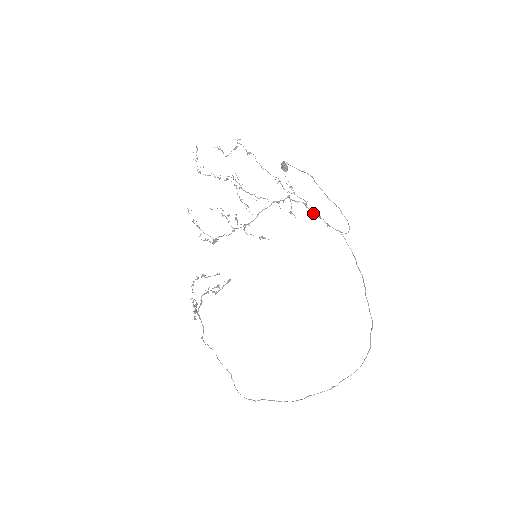
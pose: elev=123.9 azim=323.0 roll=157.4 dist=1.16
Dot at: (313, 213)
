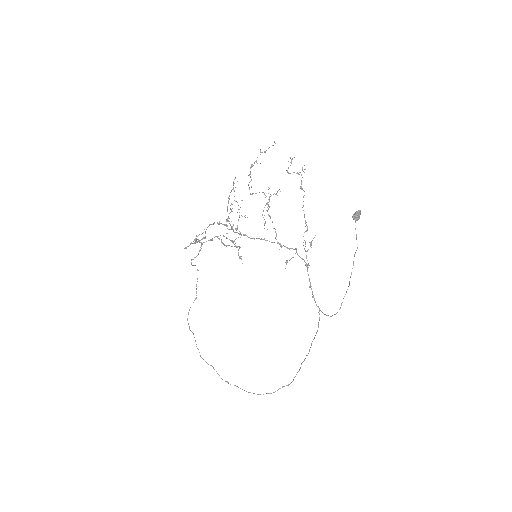
Dot at: (309, 278)
